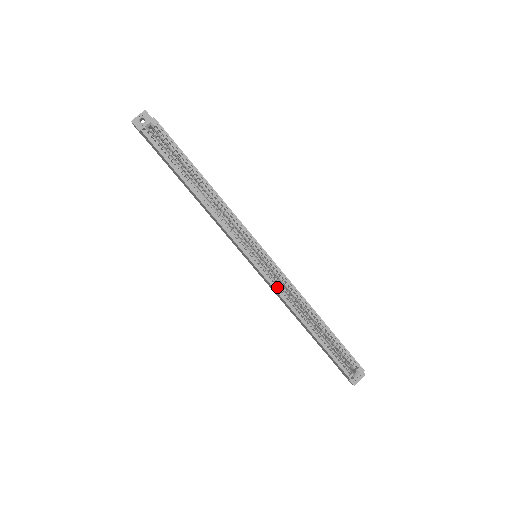
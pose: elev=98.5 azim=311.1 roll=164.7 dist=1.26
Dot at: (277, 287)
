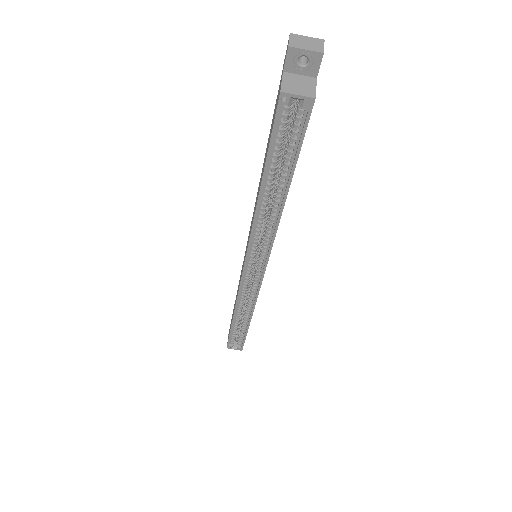
Dot at: (243, 290)
